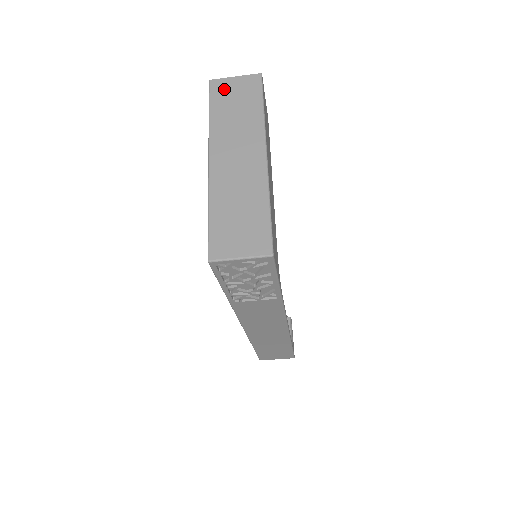
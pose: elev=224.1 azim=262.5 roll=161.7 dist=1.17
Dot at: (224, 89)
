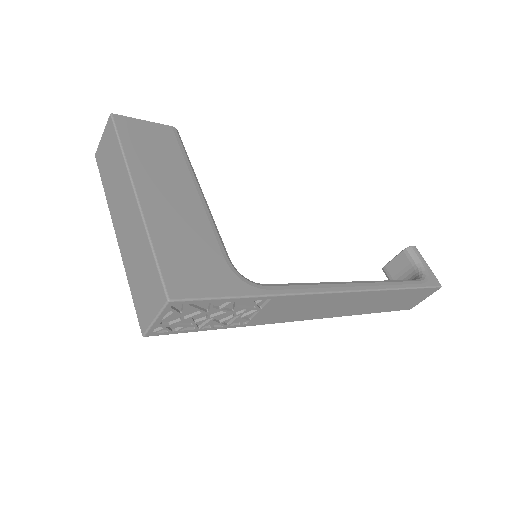
Dot at: (102, 155)
